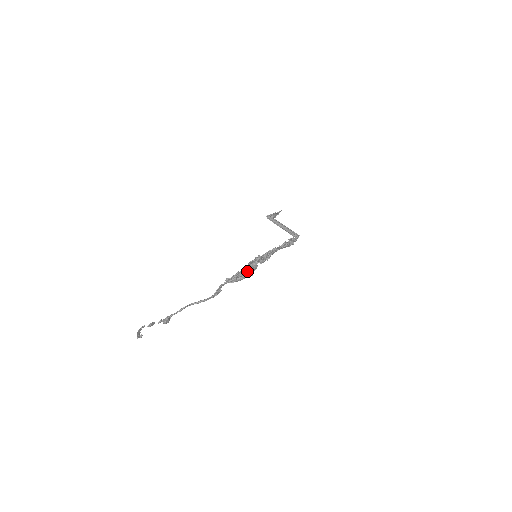
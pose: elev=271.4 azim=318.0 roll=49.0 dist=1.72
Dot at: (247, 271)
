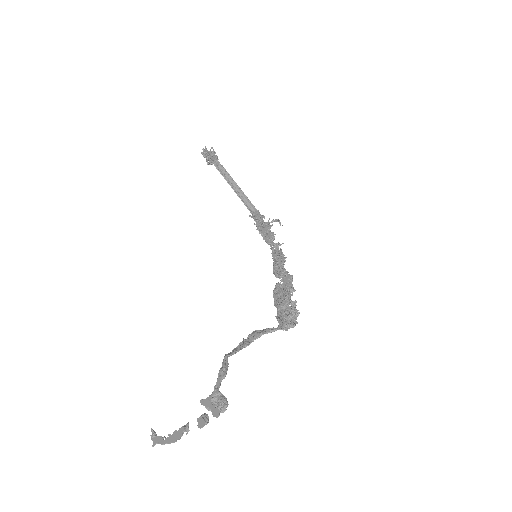
Dot at: (289, 301)
